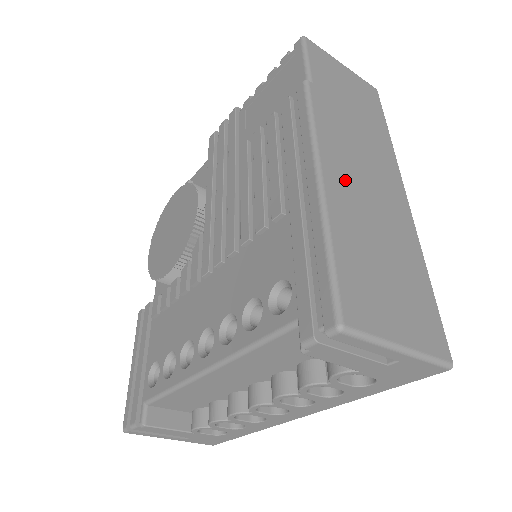
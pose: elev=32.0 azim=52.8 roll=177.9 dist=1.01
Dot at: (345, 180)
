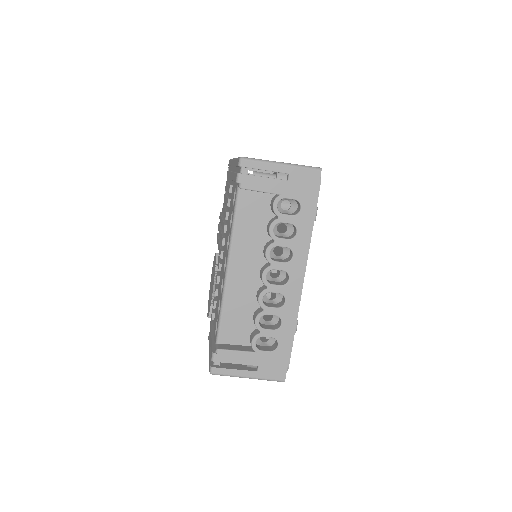
Dot at: occluded
